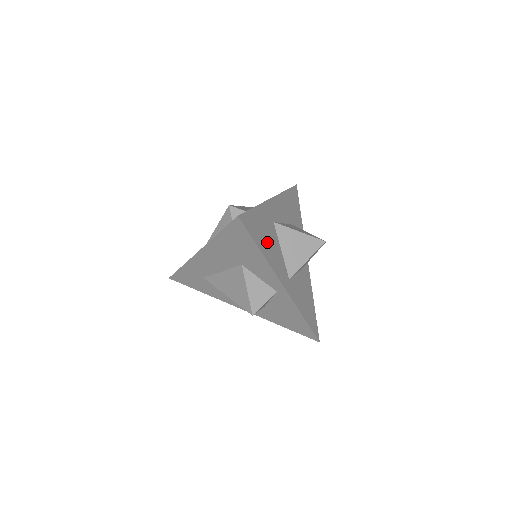
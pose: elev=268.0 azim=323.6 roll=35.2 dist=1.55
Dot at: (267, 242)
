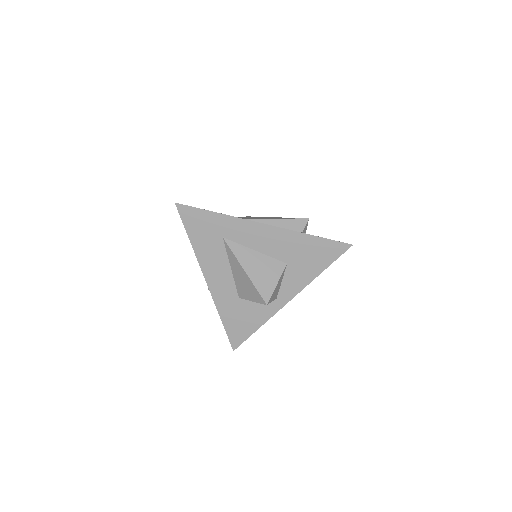
Dot at: occluded
